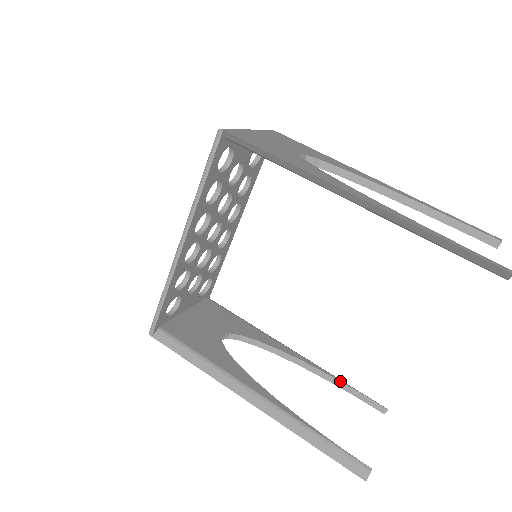
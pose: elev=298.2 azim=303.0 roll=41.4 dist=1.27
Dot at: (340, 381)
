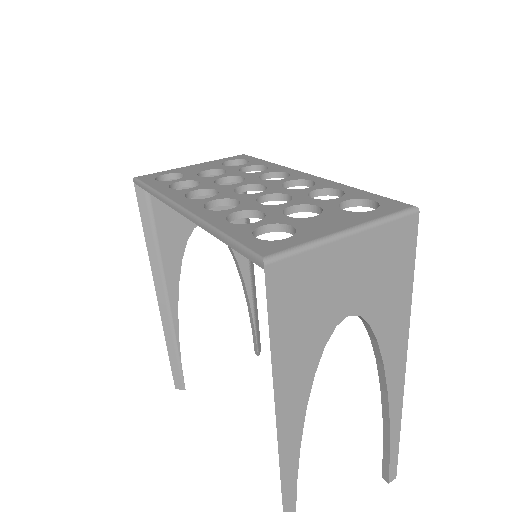
Dot at: (252, 318)
